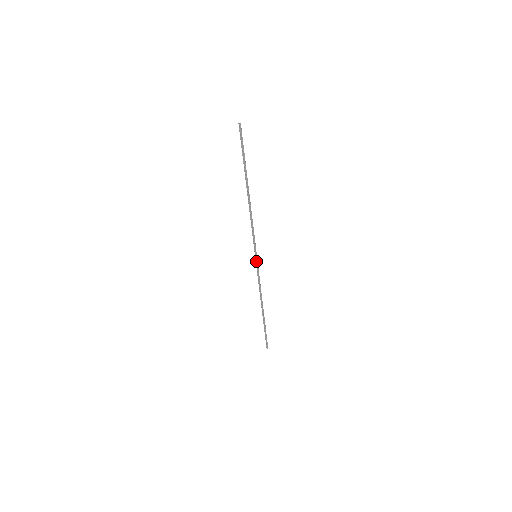
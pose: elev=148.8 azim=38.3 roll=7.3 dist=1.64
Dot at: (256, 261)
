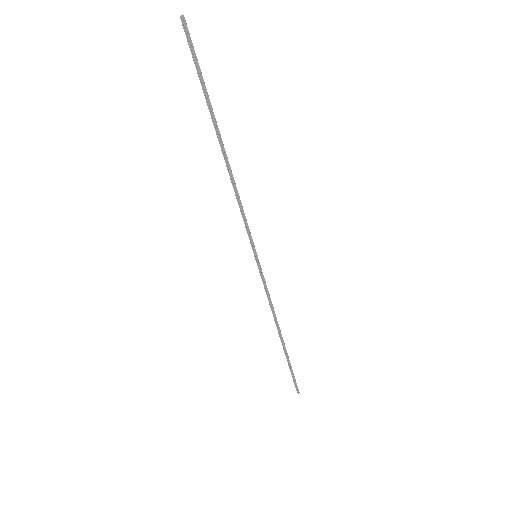
Dot at: (257, 264)
